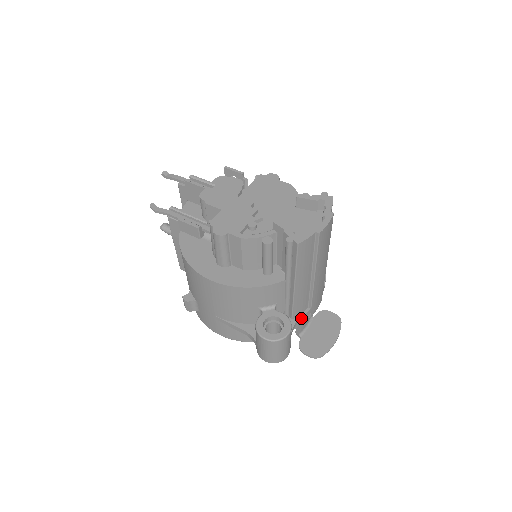
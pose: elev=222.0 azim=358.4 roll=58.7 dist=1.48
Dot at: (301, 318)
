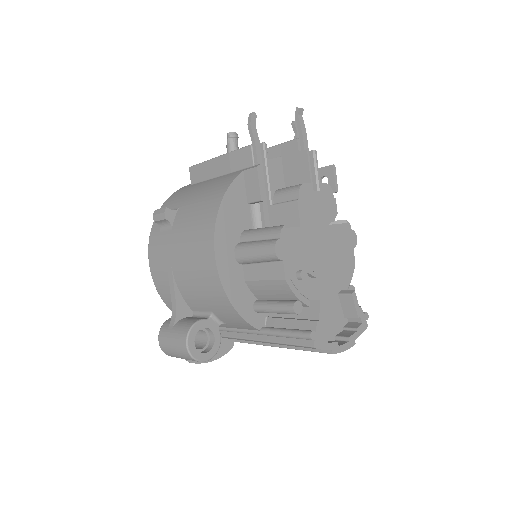
Dot at: (221, 341)
